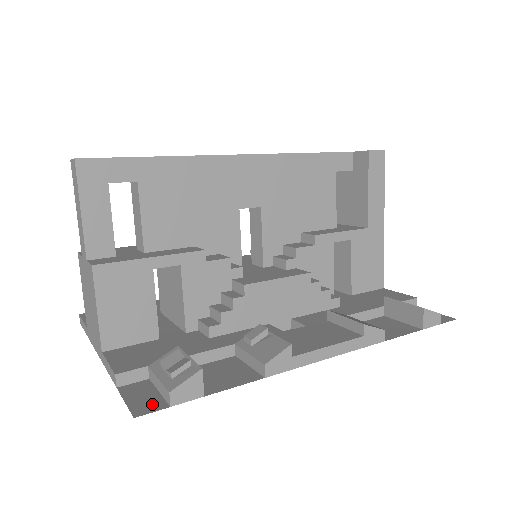
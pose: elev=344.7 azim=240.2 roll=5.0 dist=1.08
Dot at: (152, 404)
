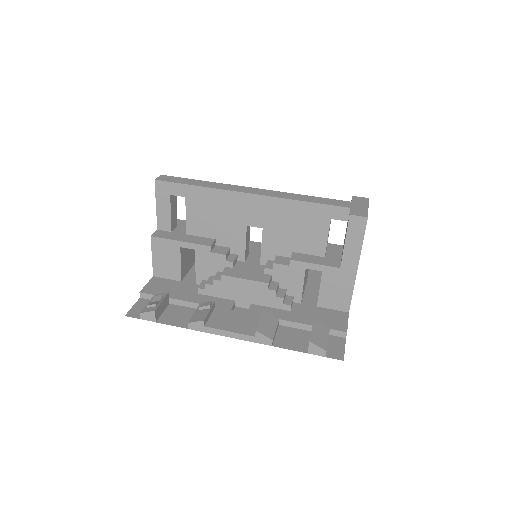
Dot at: (137, 314)
